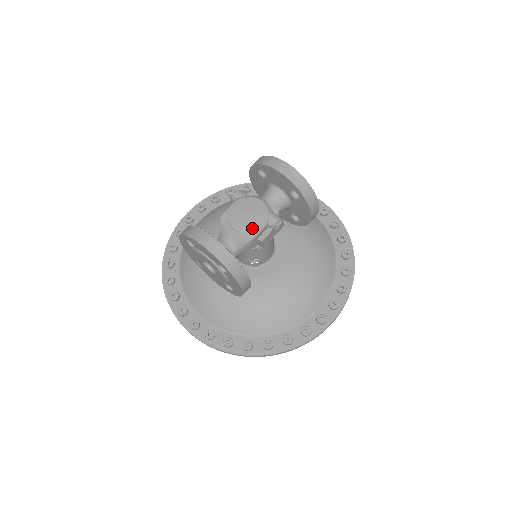
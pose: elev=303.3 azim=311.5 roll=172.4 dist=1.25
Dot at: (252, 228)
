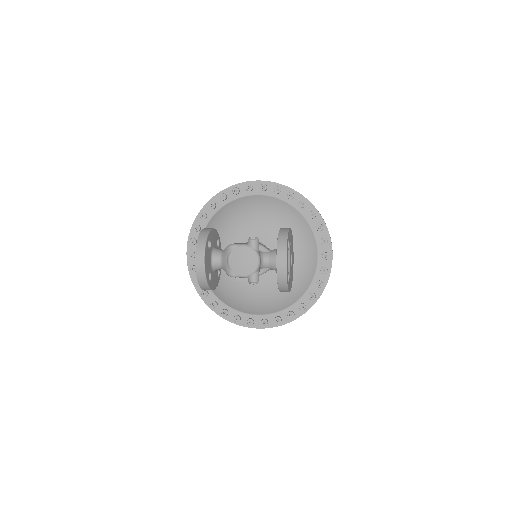
Dot at: (236, 272)
